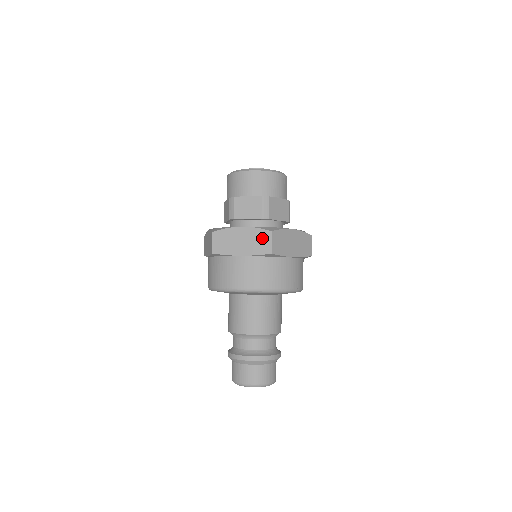
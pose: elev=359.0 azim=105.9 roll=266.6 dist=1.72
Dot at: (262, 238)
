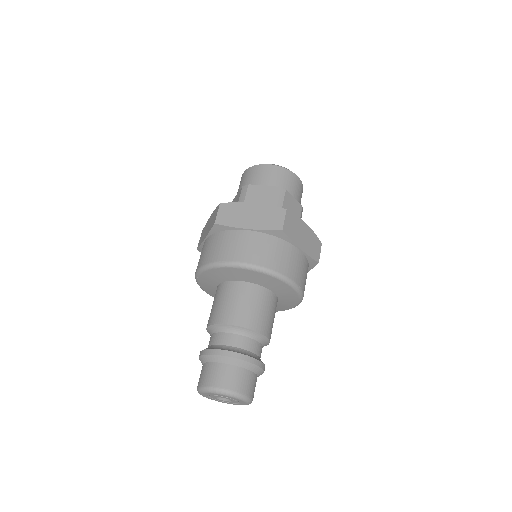
Dot at: (274, 215)
